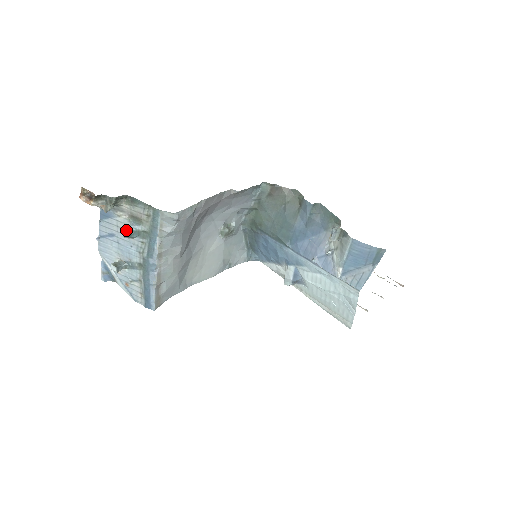
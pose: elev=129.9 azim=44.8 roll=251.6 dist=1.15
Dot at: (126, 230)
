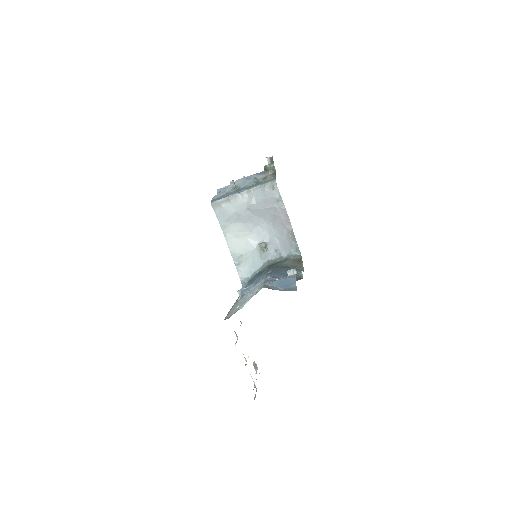
Dot at: occluded
